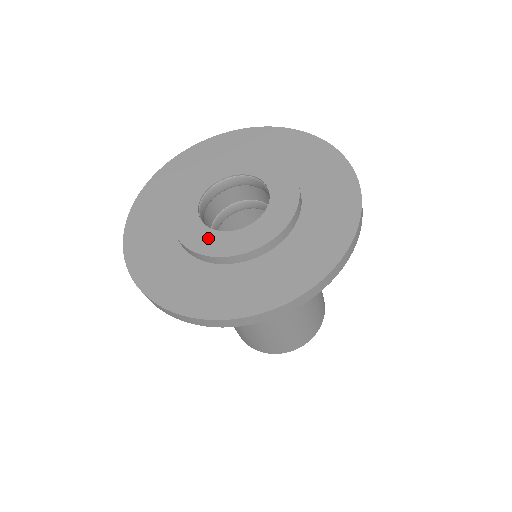
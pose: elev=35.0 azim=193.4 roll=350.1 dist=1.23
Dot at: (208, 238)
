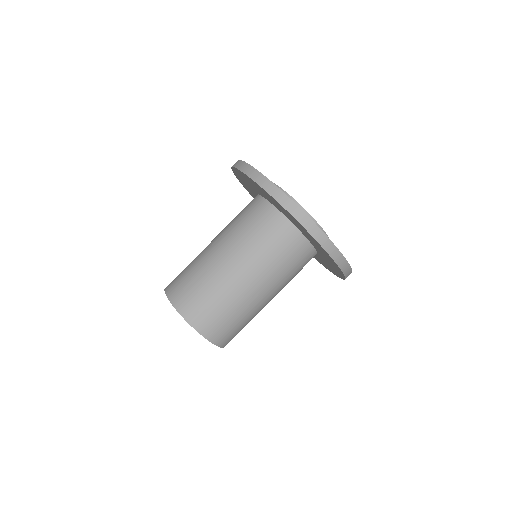
Dot at: occluded
